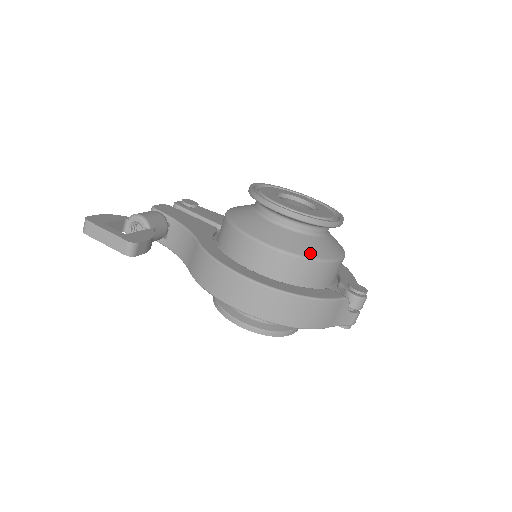
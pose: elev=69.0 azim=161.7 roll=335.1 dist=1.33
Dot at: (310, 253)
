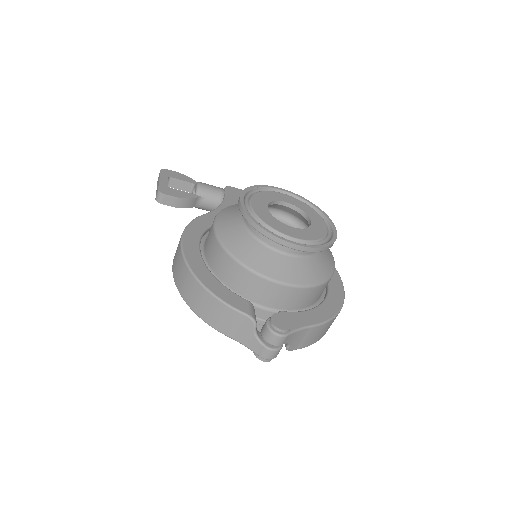
Dot at: (239, 254)
